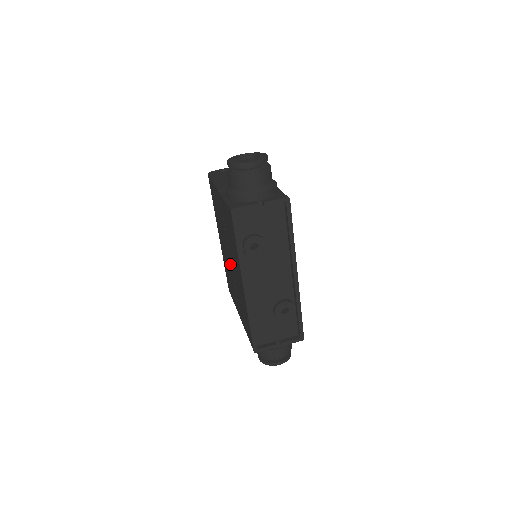
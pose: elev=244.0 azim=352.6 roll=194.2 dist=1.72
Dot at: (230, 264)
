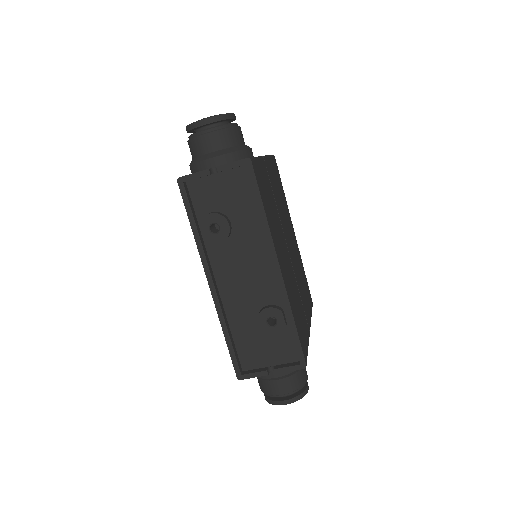
Dot at: occluded
